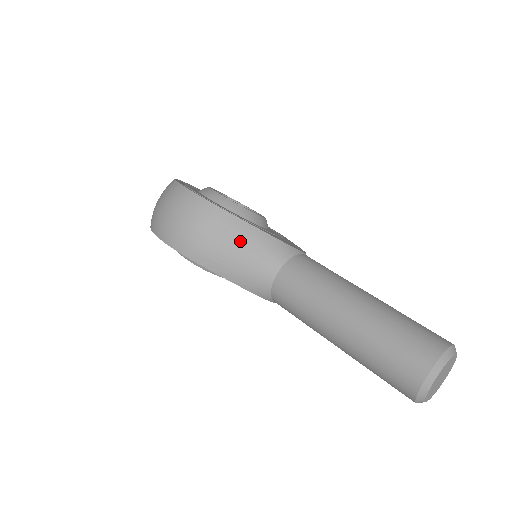
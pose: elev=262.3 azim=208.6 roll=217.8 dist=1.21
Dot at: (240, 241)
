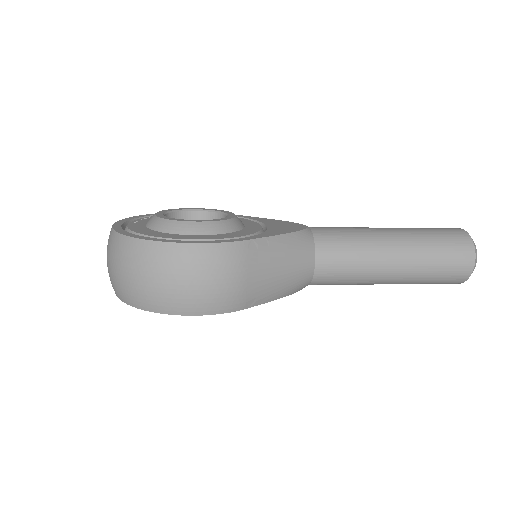
Dot at: (277, 259)
